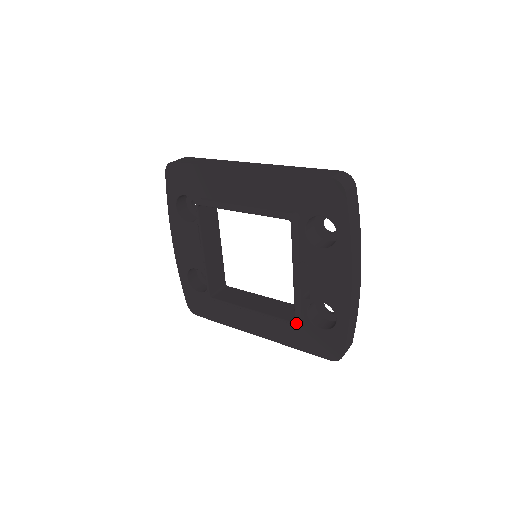
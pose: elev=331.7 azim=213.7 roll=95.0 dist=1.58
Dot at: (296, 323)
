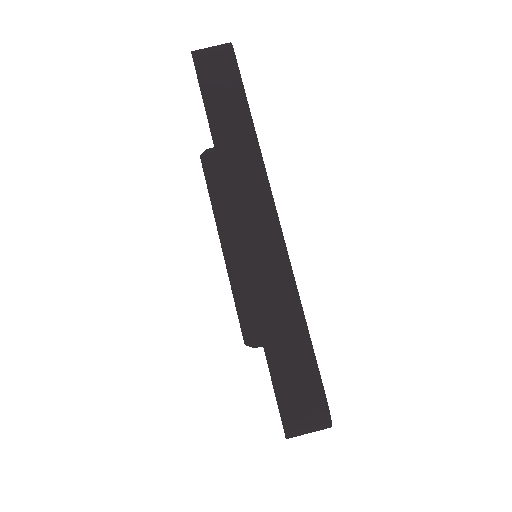
Dot at: occluded
